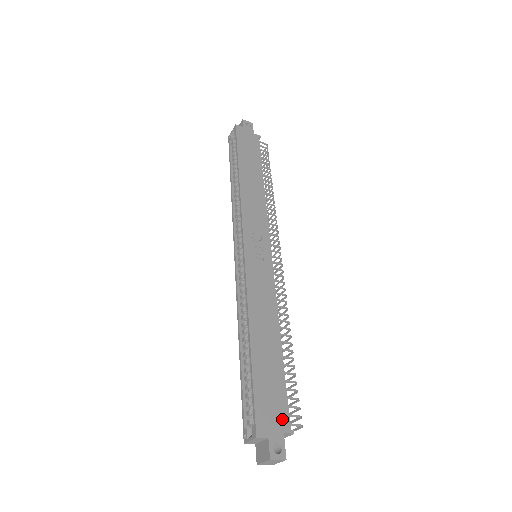
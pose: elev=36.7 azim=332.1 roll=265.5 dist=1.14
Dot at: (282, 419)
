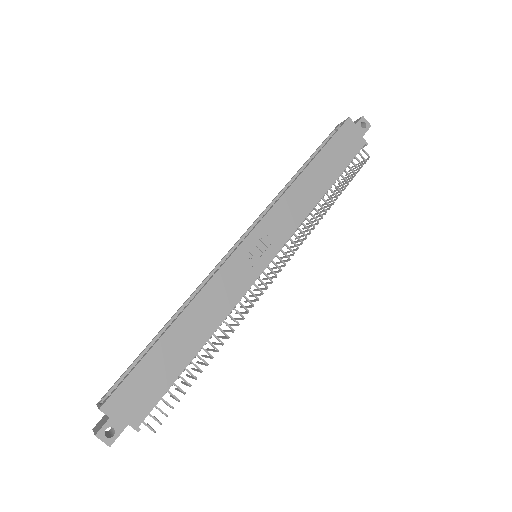
Dot at: (138, 412)
